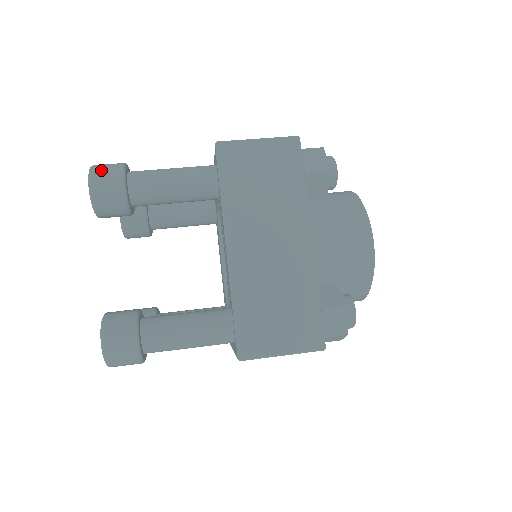
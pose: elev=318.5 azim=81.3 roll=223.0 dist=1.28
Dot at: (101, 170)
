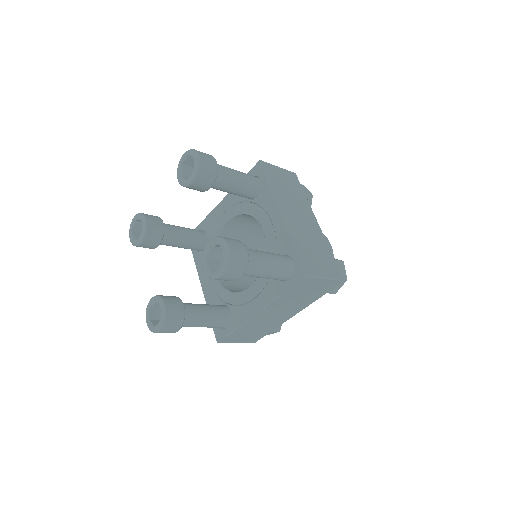
Dot at: occluded
